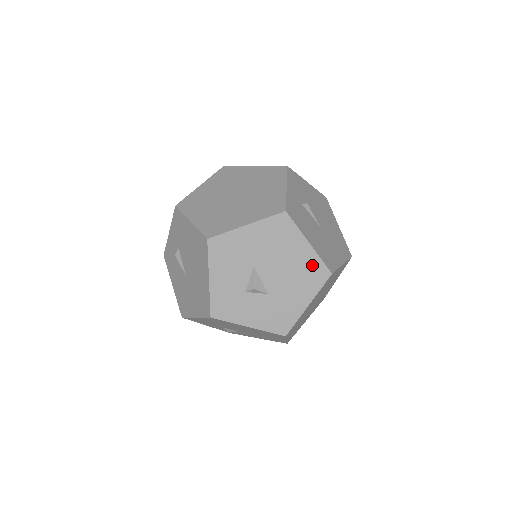
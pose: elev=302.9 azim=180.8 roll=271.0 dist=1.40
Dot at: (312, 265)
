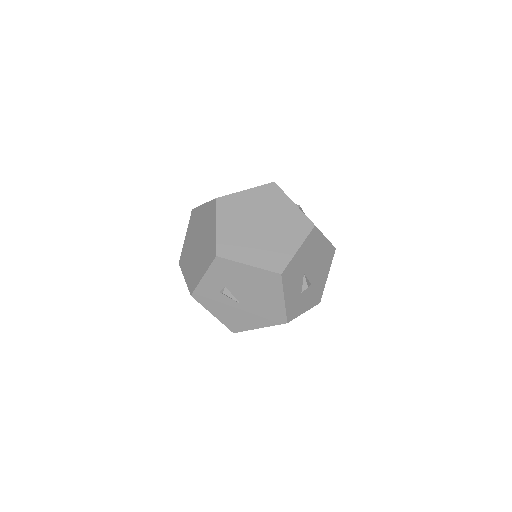
Dot at: (328, 250)
